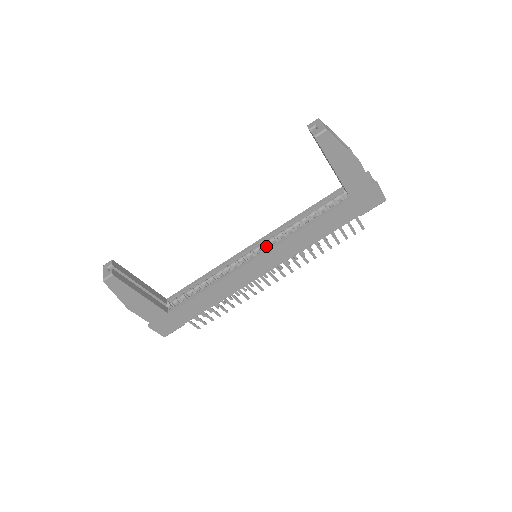
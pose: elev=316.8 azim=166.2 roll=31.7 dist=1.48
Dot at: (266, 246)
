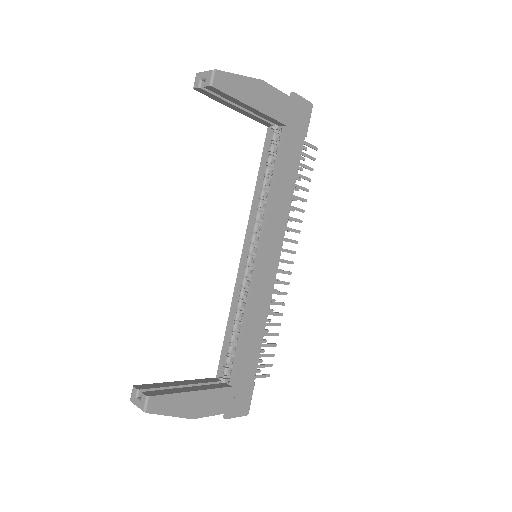
Dot at: (256, 239)
